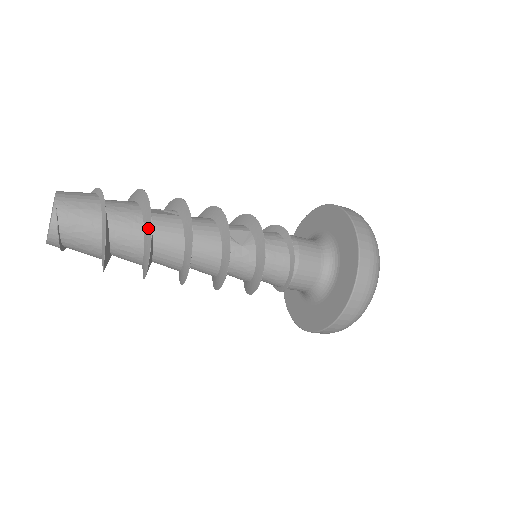
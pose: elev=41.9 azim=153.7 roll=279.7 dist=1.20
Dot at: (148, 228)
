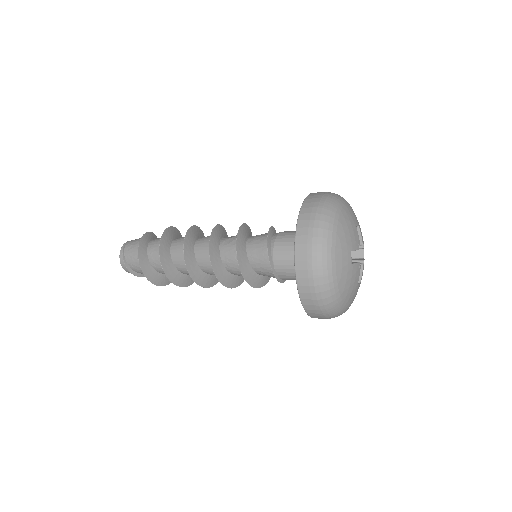
Dot at: (164, 235)
